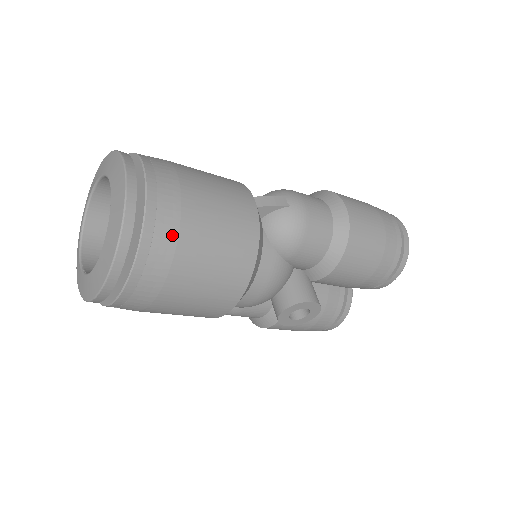
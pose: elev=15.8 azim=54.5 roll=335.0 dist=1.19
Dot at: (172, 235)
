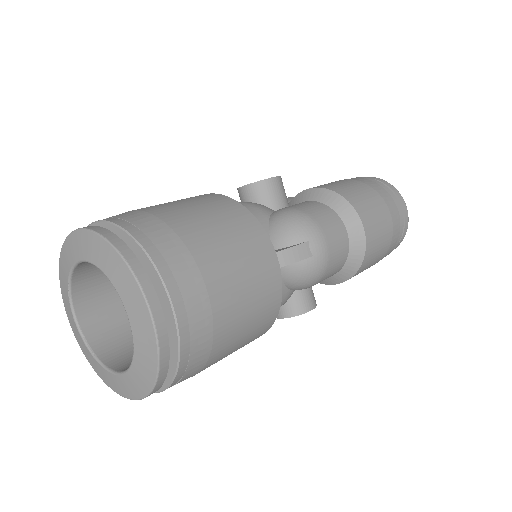
Dot at: (205, 355)
